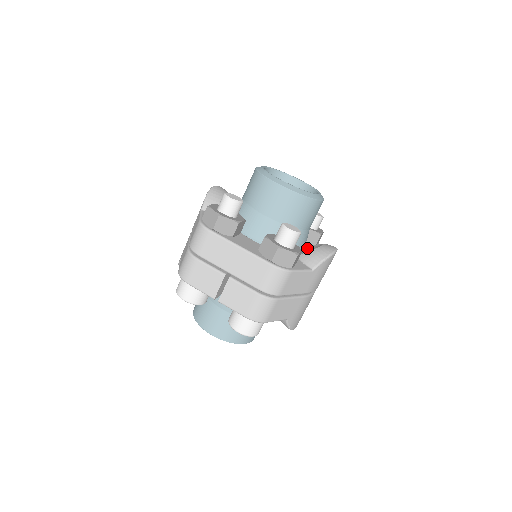
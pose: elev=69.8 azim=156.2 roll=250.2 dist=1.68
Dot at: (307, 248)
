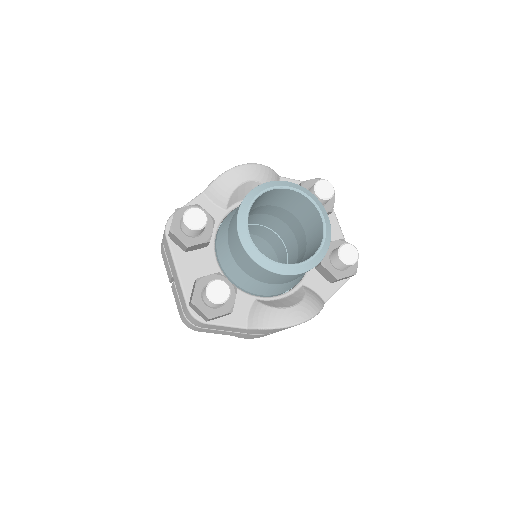
Dot at: (300, 287)
